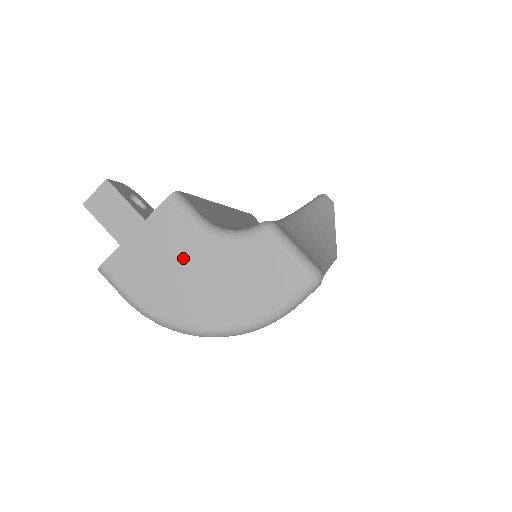
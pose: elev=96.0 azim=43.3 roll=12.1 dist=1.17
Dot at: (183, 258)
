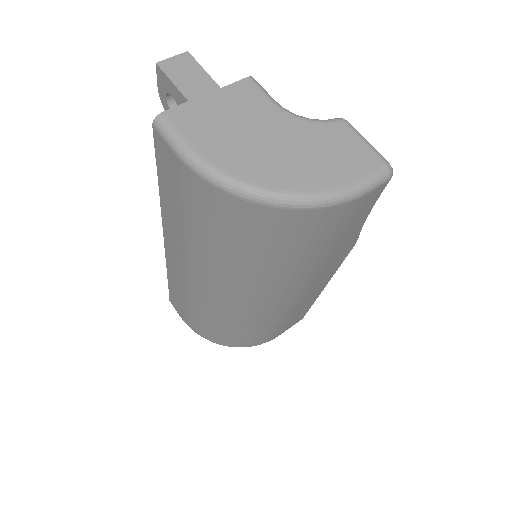
Dot at: (256, 124)
